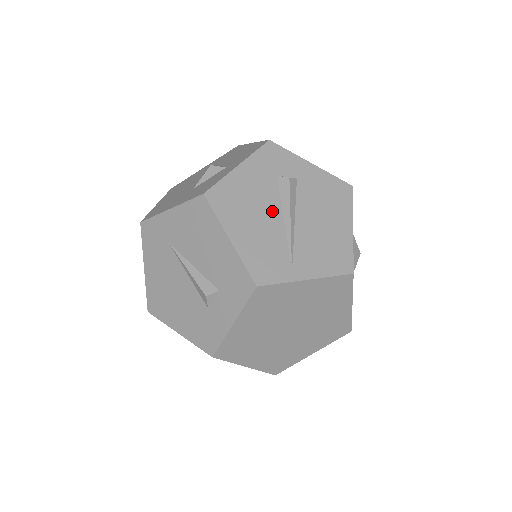
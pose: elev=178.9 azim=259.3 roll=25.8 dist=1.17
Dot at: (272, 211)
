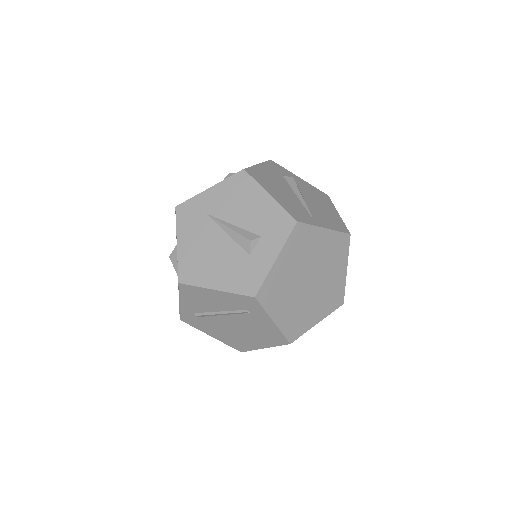
Dot at: (288, 190)
